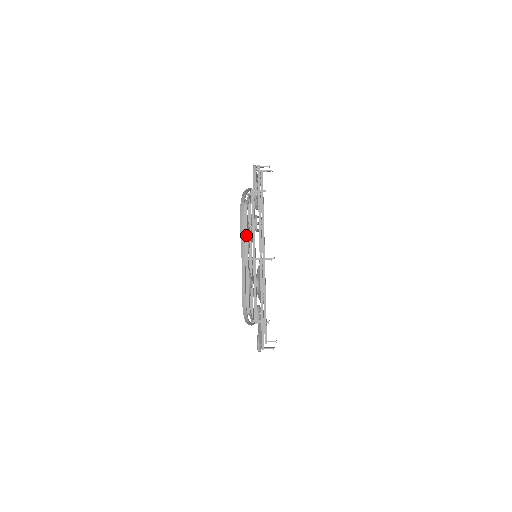
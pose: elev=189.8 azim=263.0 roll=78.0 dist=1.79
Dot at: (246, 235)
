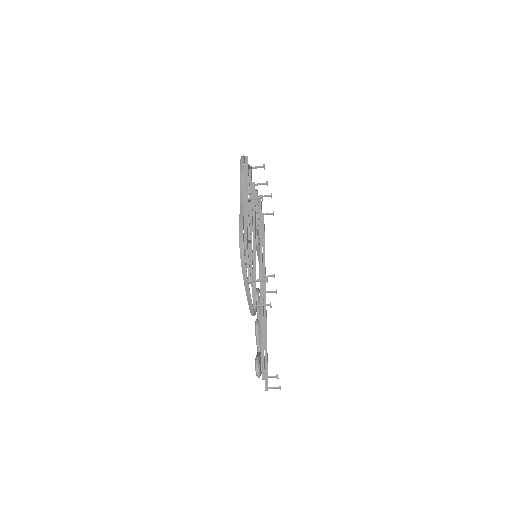
Dot at: (246, 179)
